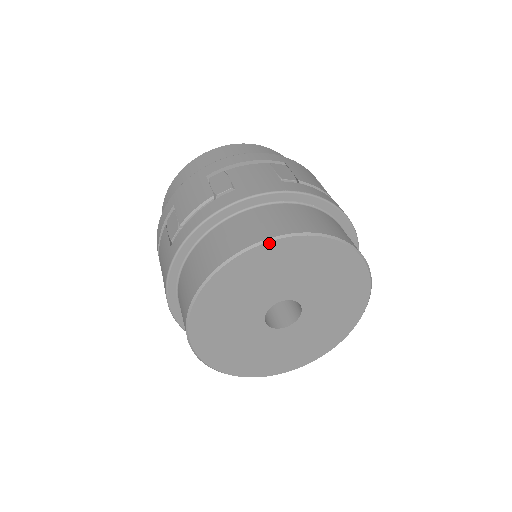
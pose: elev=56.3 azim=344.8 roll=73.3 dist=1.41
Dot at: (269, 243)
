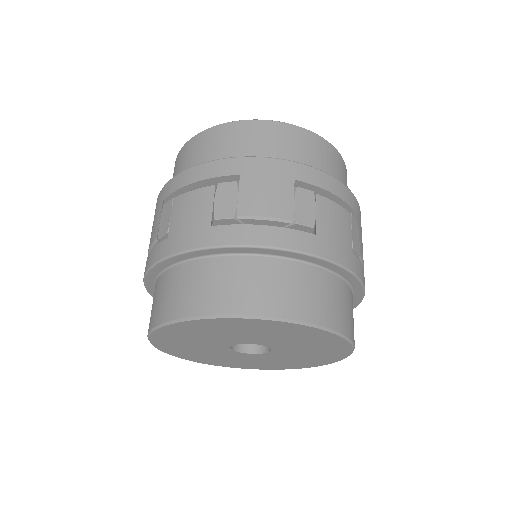
Dot at: (313, 328)
